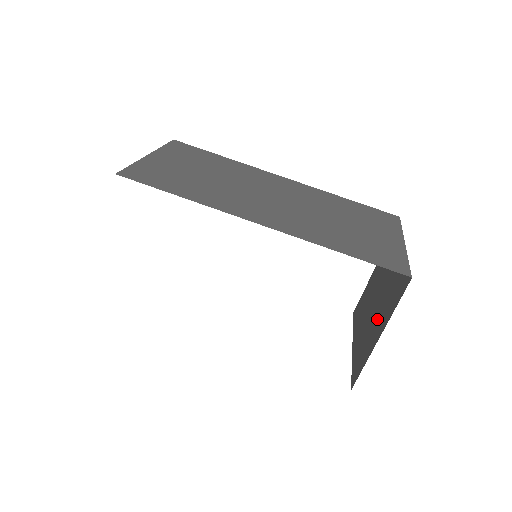
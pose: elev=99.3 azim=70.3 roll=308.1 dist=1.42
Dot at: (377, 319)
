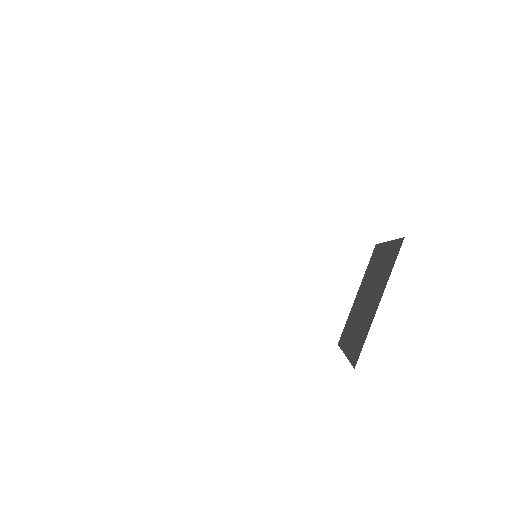
Dot at: (372, 301)
